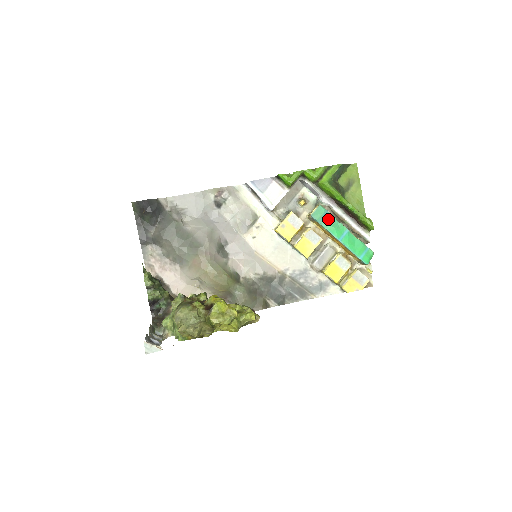
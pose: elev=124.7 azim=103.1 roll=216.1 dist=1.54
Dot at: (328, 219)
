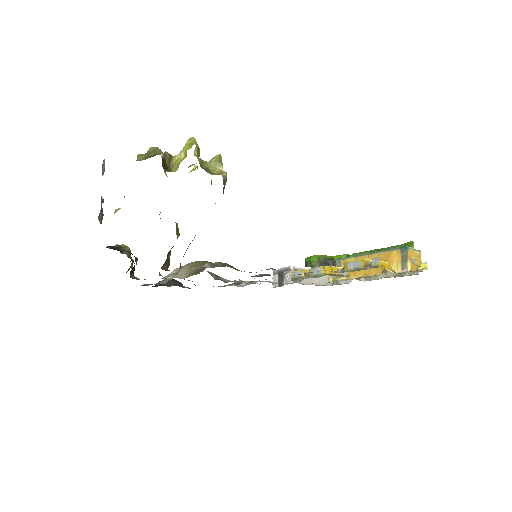
Dot at: occluded
